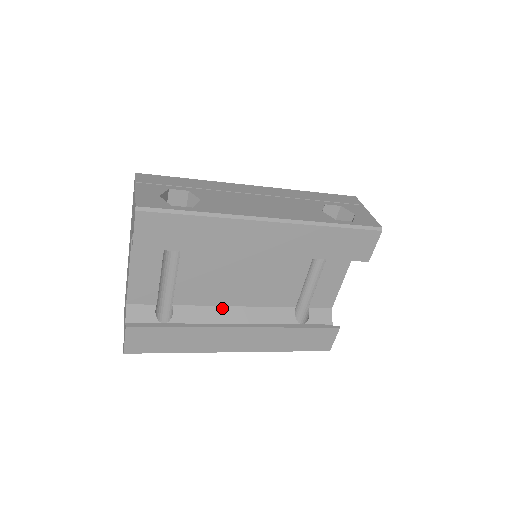
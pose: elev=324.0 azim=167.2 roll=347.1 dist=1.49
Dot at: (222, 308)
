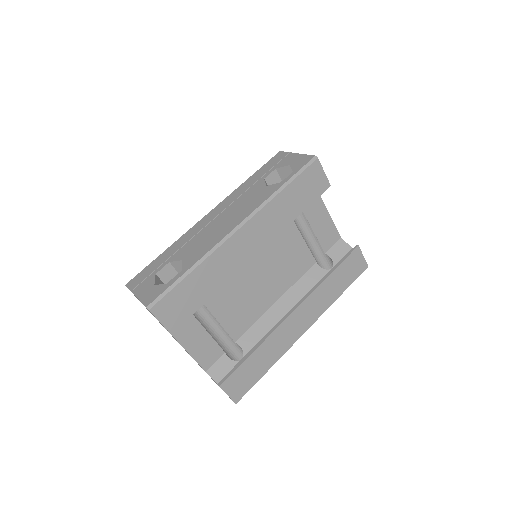
Dot at: (269, 312)
